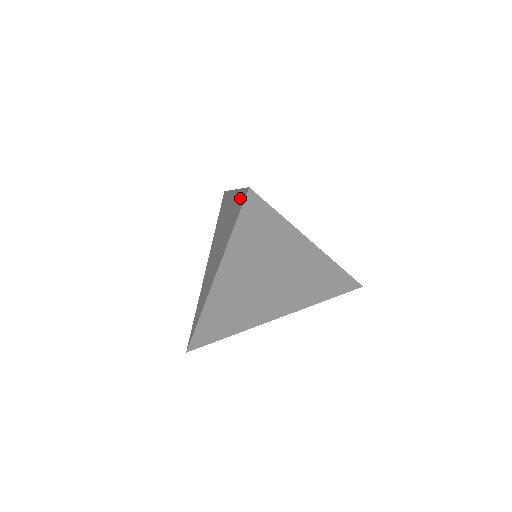
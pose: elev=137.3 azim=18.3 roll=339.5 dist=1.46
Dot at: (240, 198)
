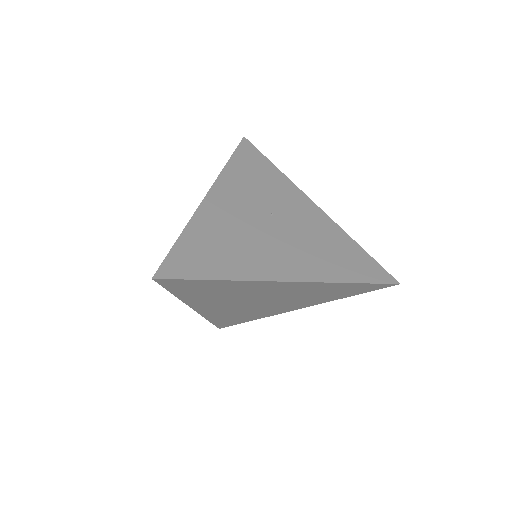
Dot at: occluded
